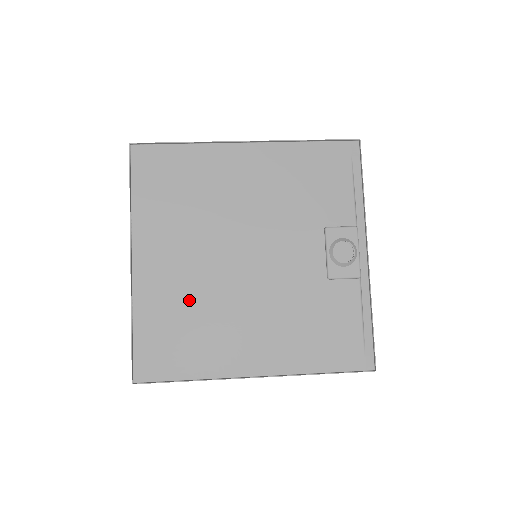
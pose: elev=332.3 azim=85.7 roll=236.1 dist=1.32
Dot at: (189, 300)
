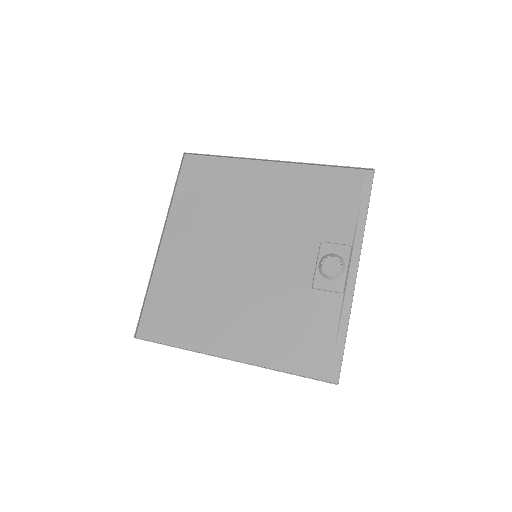
Dot at: (194, 281)
